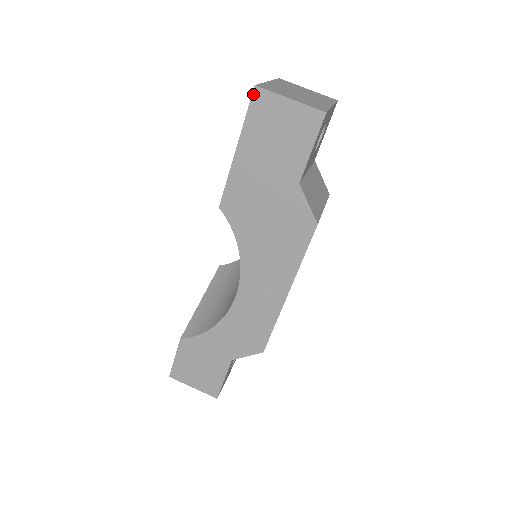
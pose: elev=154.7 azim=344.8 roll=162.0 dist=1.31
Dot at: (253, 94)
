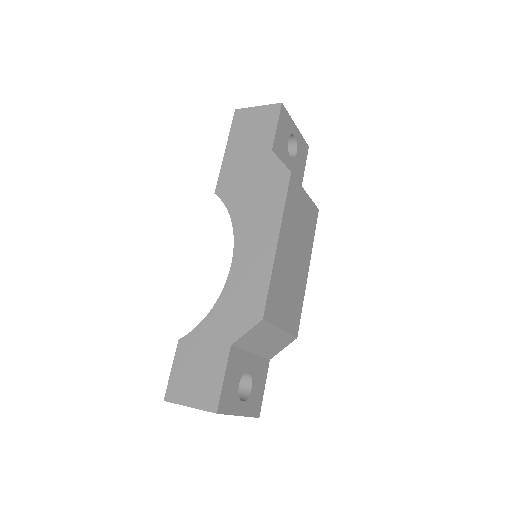
Dot at: (234, 114)
